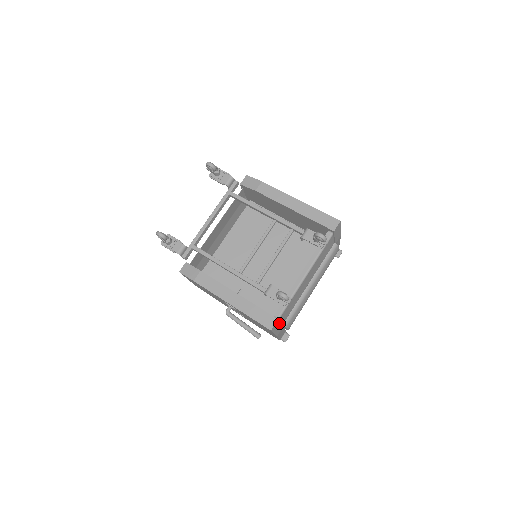
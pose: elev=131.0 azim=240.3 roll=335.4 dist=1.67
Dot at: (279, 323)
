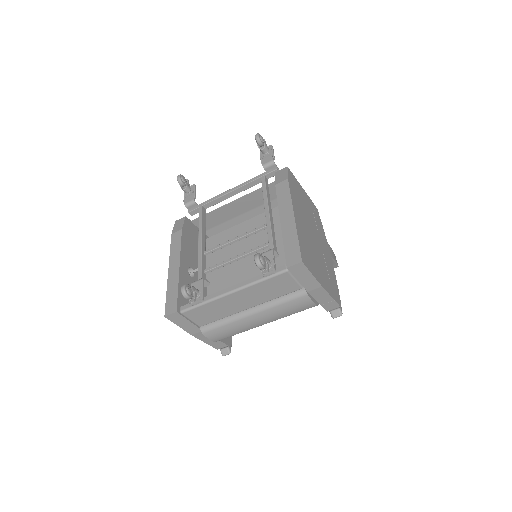
Dot at: (186, 320)
